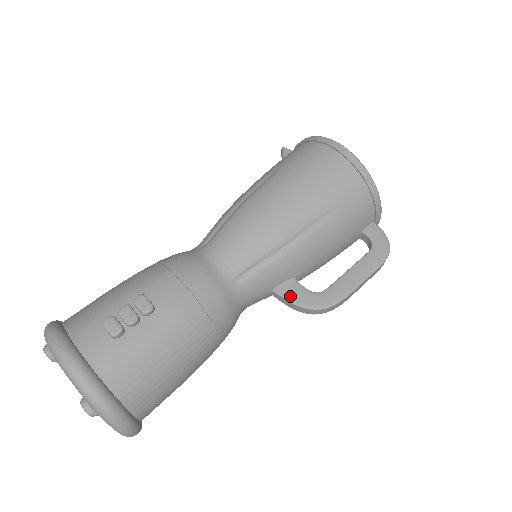
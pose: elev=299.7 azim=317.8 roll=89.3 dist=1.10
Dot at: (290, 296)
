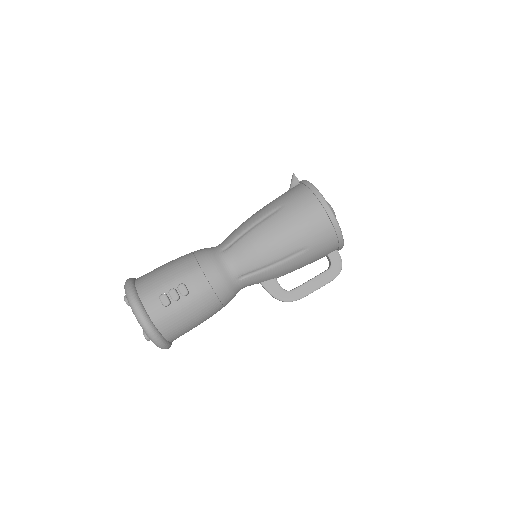
Dot at: (270, 290)
